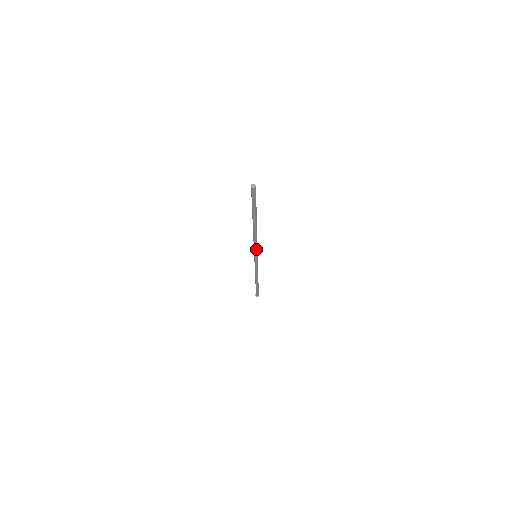
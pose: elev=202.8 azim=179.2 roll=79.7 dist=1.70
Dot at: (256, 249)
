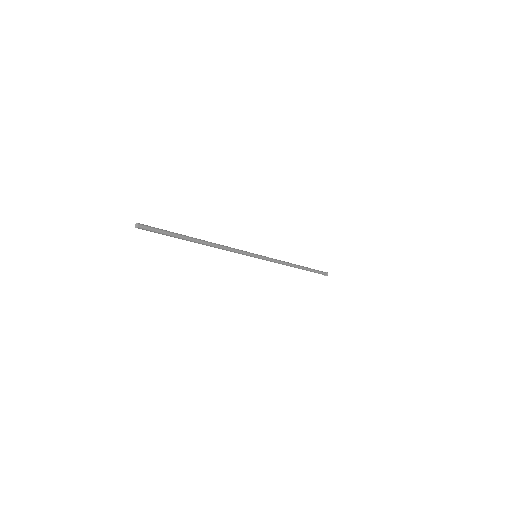
Dot at: (243, 253)
